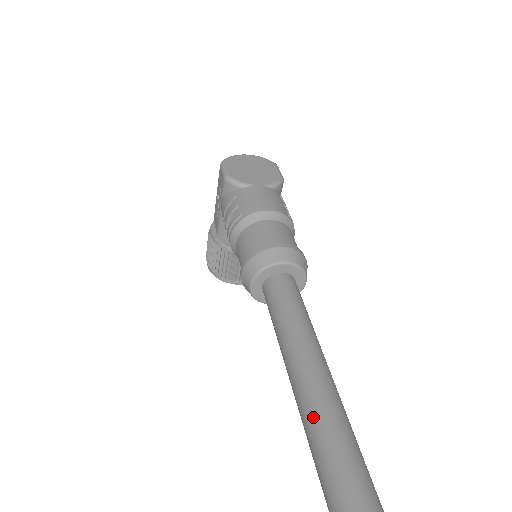
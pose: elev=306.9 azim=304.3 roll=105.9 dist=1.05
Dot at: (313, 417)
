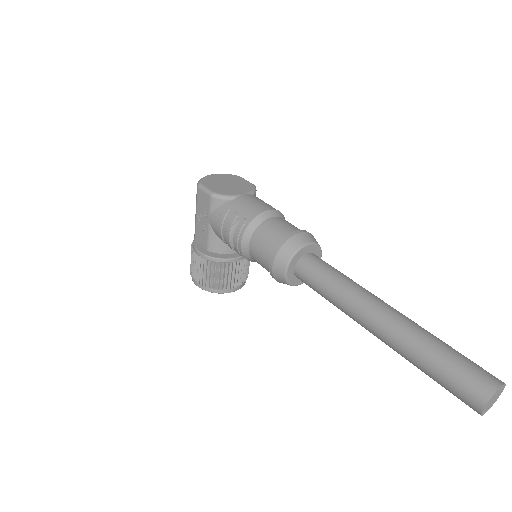
Dot at: (406, 337)
